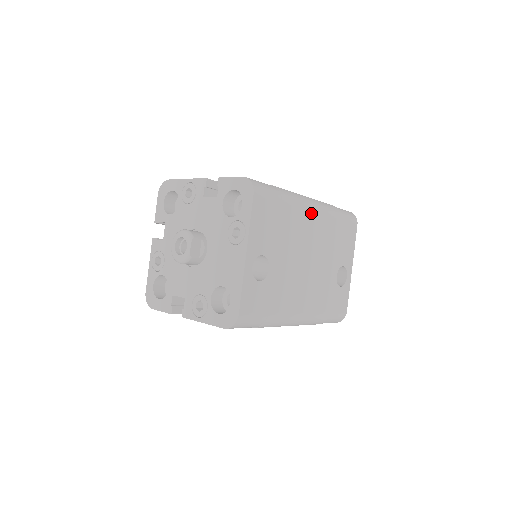
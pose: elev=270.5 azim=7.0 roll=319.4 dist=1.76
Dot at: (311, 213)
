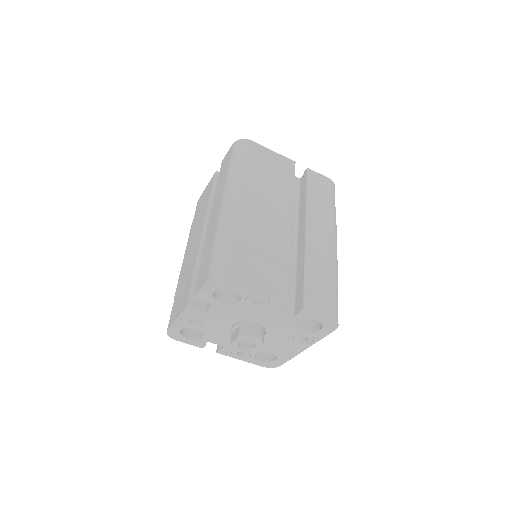
Dot at: occluded
